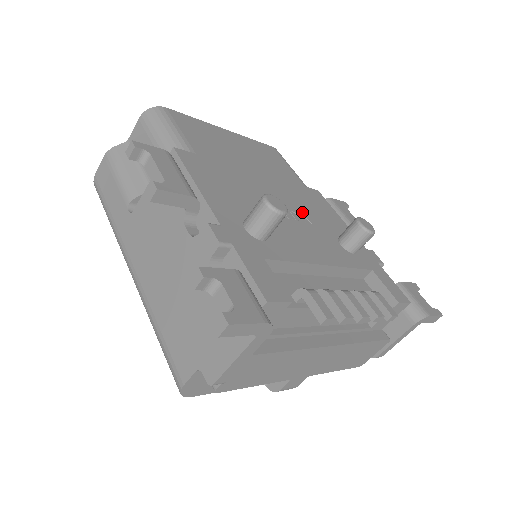
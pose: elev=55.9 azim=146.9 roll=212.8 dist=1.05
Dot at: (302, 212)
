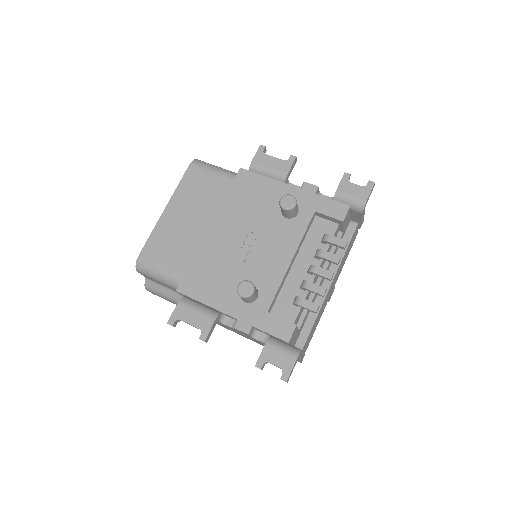
Dot at: (251, 223)
